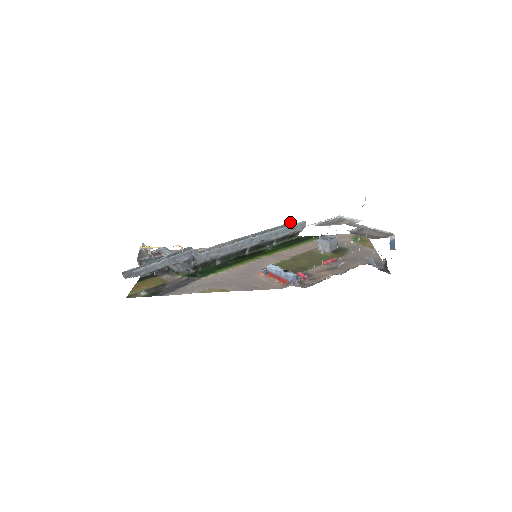
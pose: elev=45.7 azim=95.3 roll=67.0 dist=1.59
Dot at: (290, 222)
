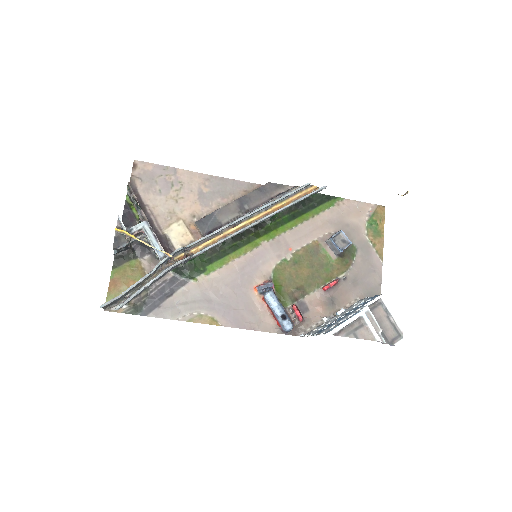
Dot at: (308, 183)
